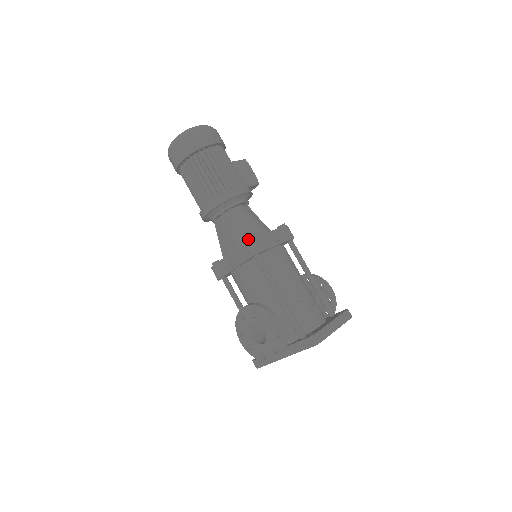
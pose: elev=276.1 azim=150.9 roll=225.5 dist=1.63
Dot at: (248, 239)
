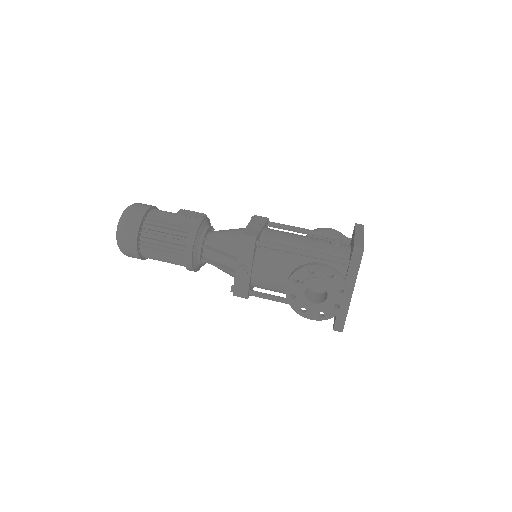
Dot at: (239, 237)
